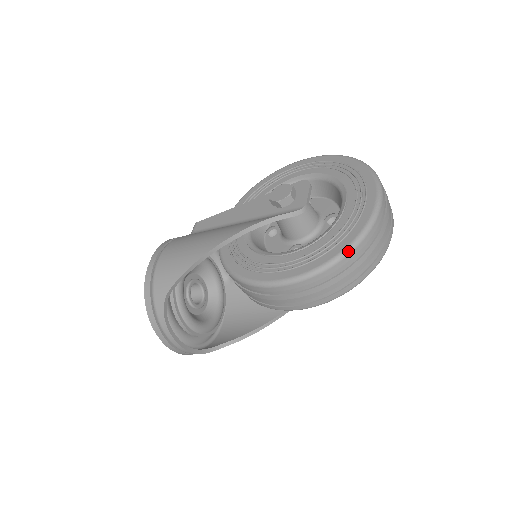
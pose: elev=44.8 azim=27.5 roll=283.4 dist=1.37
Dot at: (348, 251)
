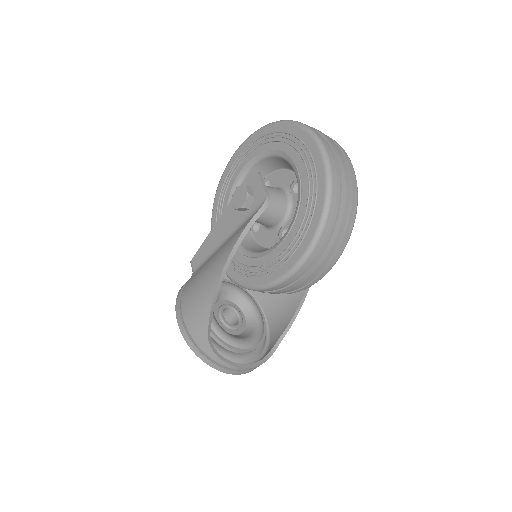
Dot at: (325, 214)
